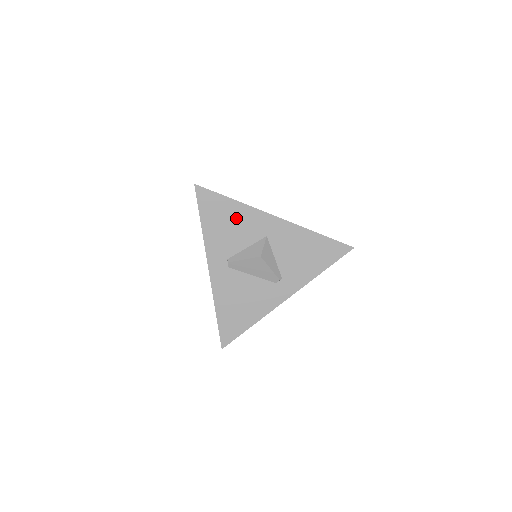
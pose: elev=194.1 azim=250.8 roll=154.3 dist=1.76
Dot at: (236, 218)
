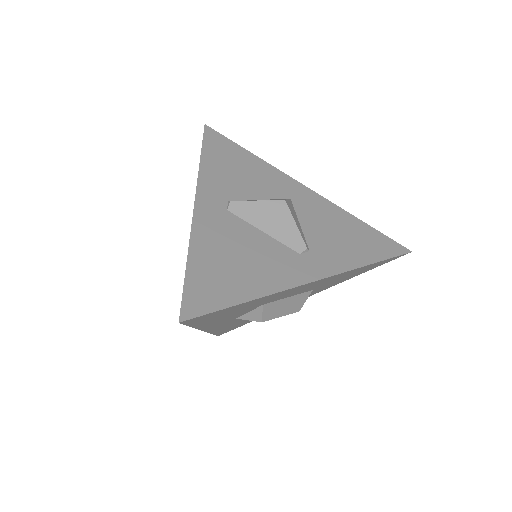
Dot at: (251, 168)
